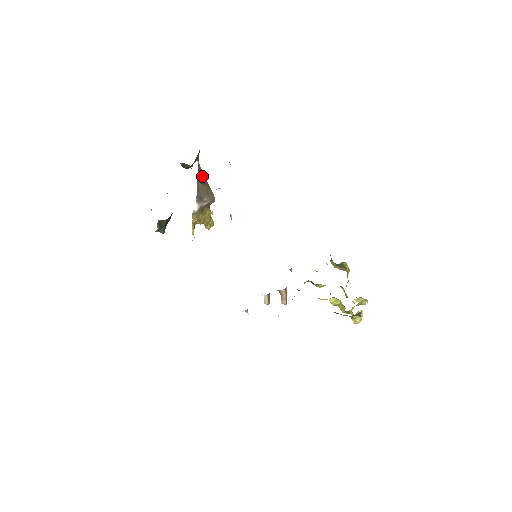
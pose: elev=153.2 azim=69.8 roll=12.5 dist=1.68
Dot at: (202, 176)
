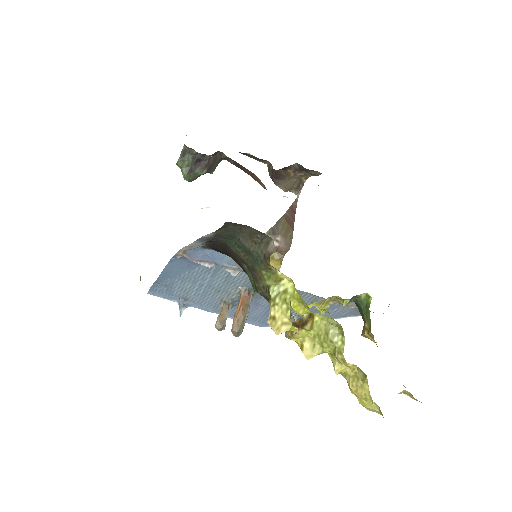
Dot at: (293, 214)
